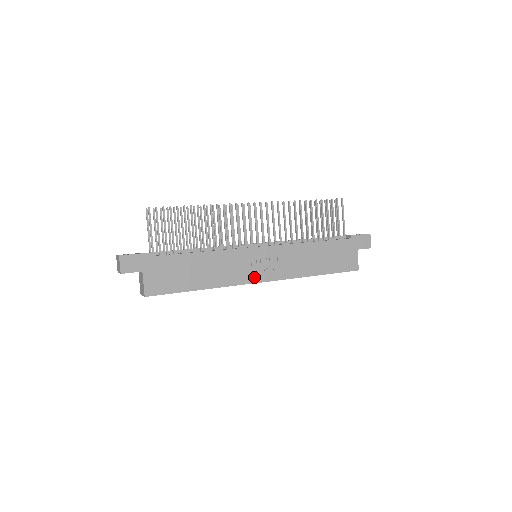
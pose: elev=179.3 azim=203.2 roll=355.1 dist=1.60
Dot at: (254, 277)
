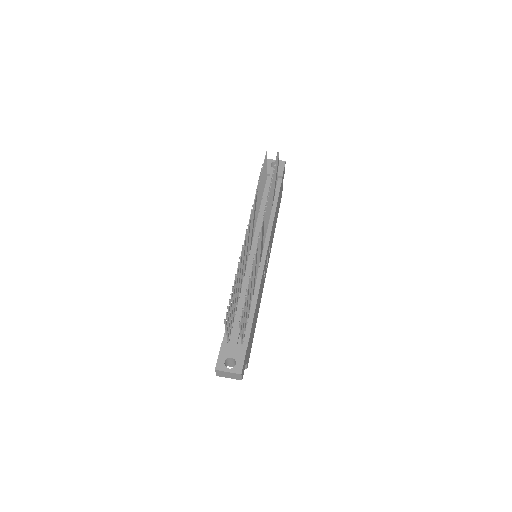
Dot at: (265, 274)
